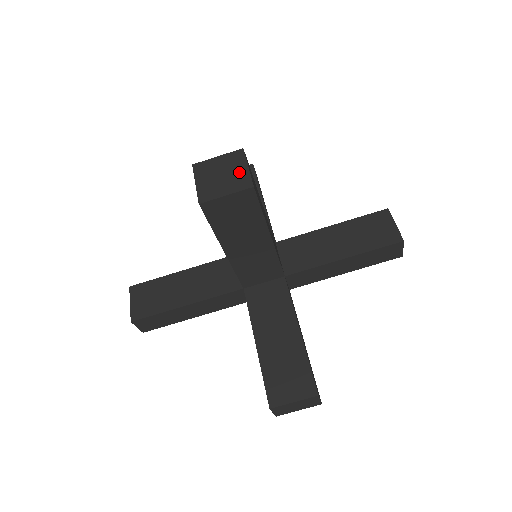
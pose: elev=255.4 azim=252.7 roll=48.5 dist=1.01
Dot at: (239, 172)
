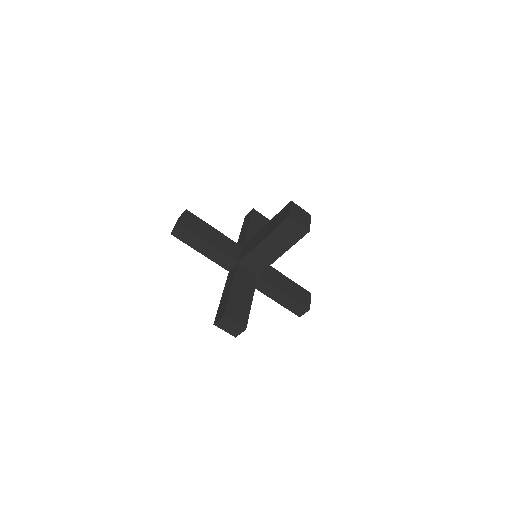
Dot at: (307, 221)
